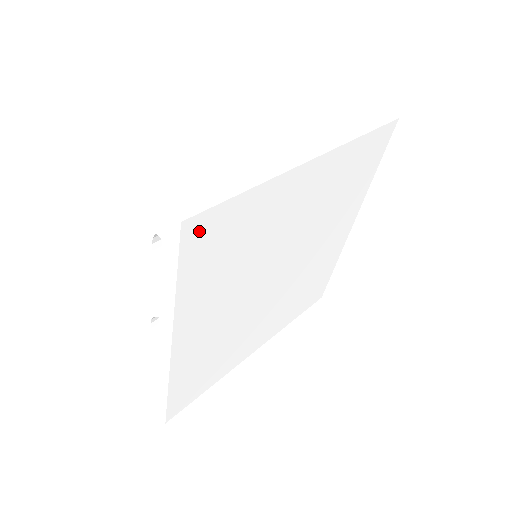
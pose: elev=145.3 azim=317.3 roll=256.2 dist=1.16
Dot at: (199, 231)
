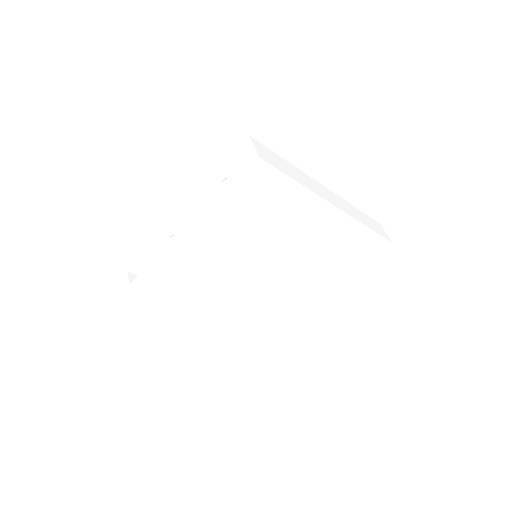
Dot at: (260, 175)
